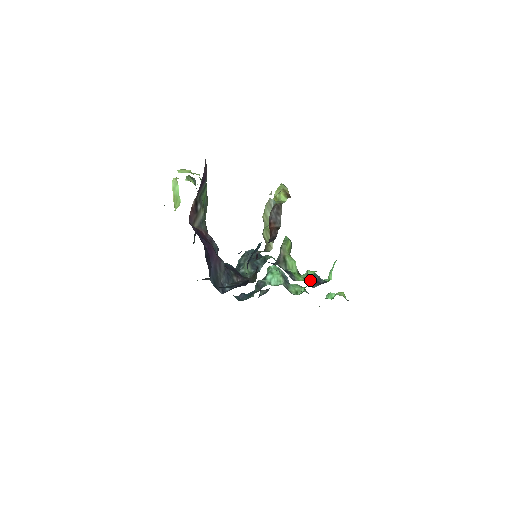
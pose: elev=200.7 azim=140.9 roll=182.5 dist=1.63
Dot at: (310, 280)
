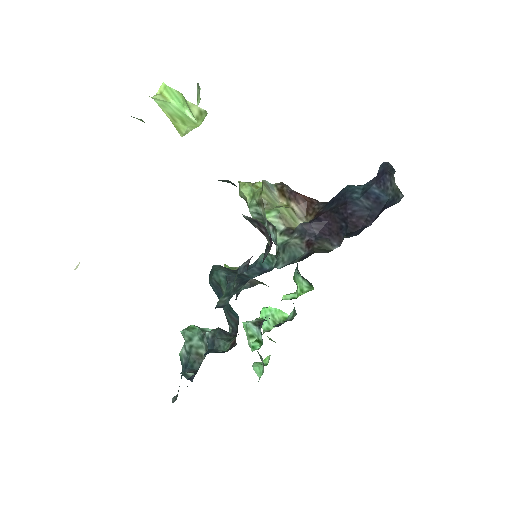
Dot at: occluded
